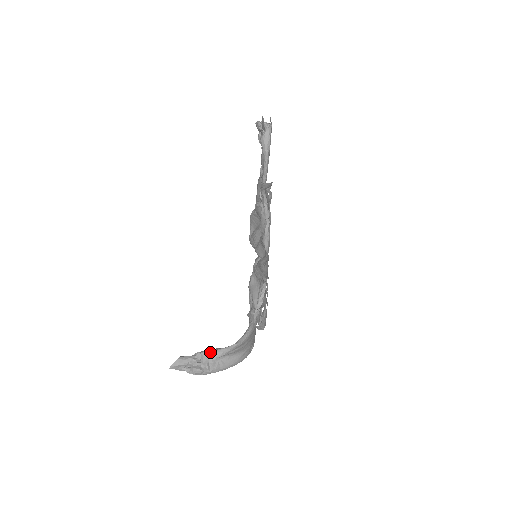
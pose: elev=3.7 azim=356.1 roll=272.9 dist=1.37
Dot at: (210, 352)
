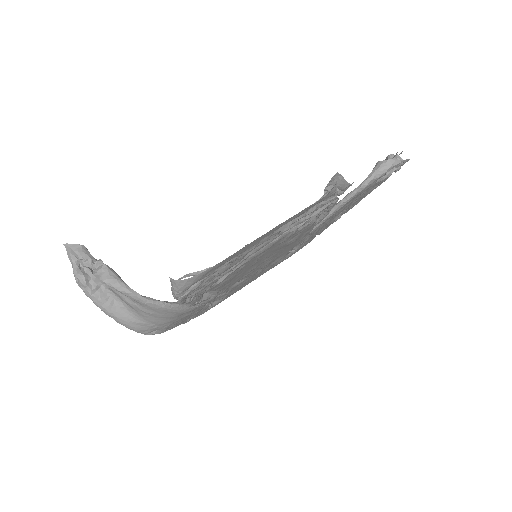
Dot at: (111, 272)
